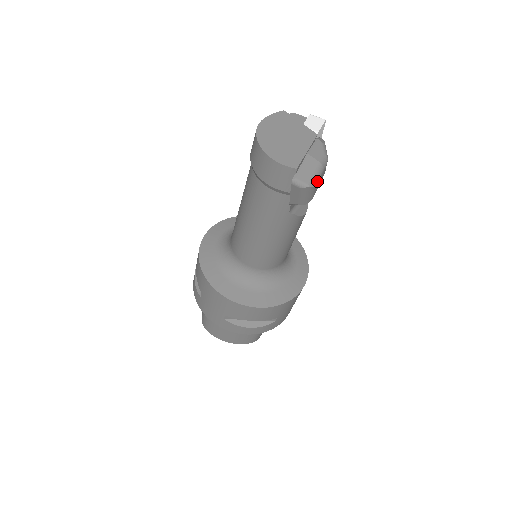
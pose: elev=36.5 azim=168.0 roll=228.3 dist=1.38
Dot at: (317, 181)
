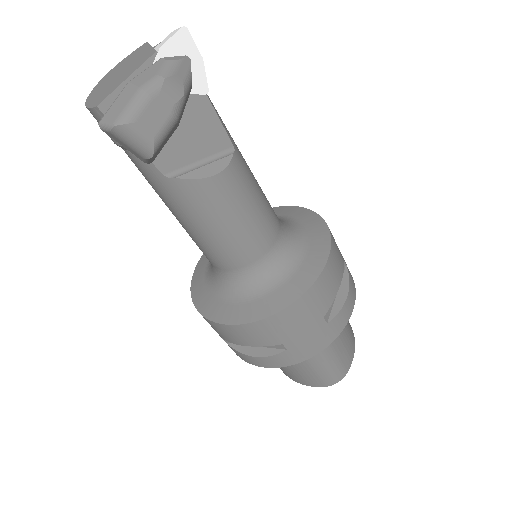
Dot at: (135, 115)
